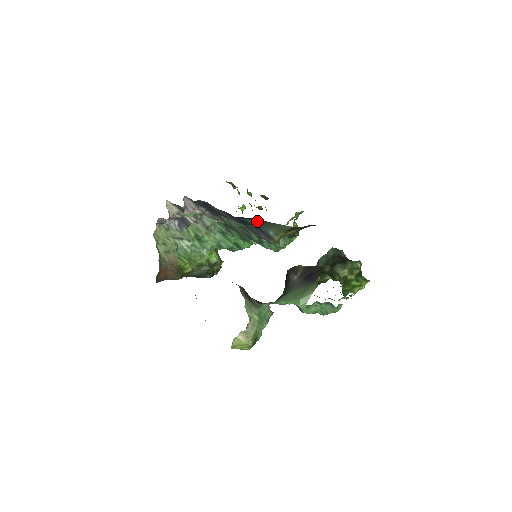
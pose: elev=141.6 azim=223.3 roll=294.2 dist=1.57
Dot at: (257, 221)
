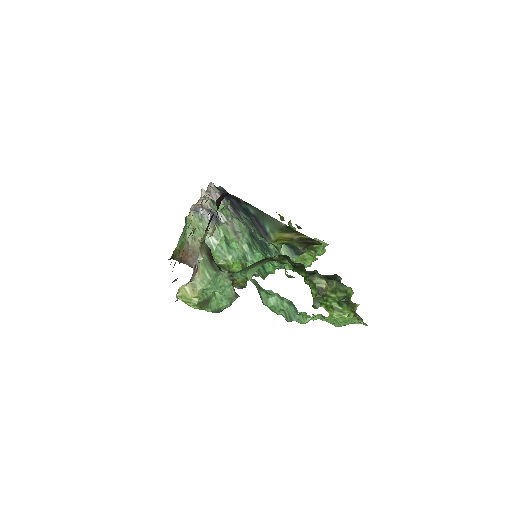
Dot at: (254, 209)
